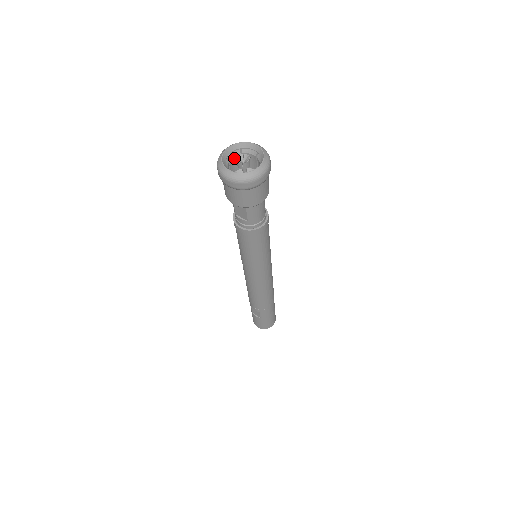
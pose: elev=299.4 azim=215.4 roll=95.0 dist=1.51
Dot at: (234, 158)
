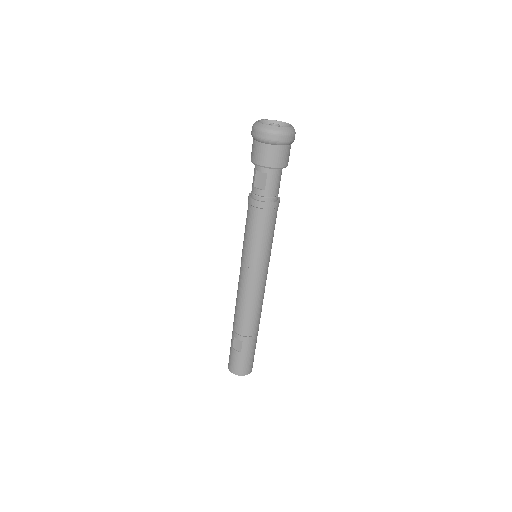
Dot at: occluded
